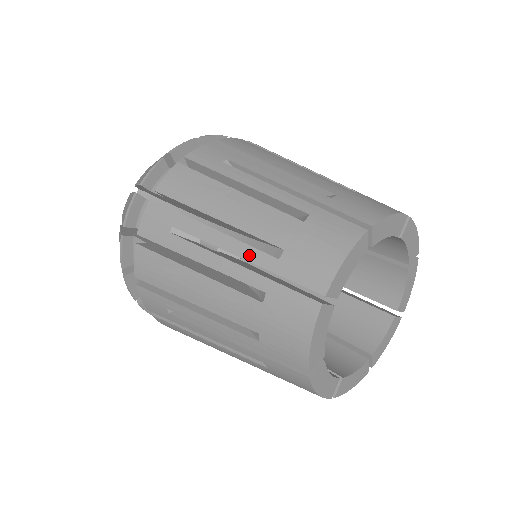
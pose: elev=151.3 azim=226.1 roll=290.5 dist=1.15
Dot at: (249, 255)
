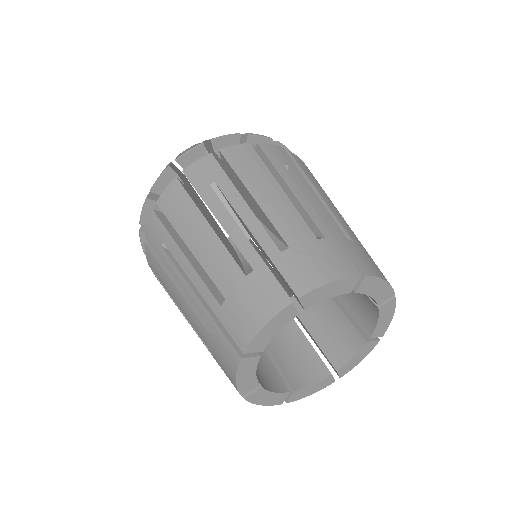
Dot at: occluded
